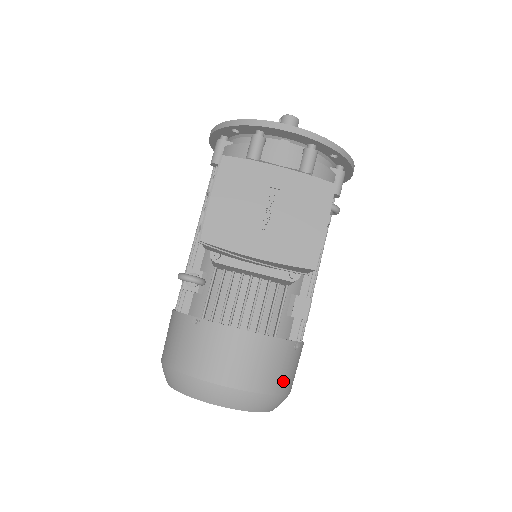
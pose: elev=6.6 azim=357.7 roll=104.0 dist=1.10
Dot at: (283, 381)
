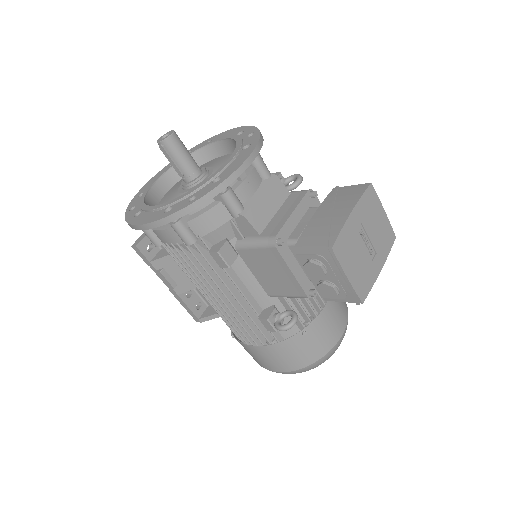
Dot at: occluded
